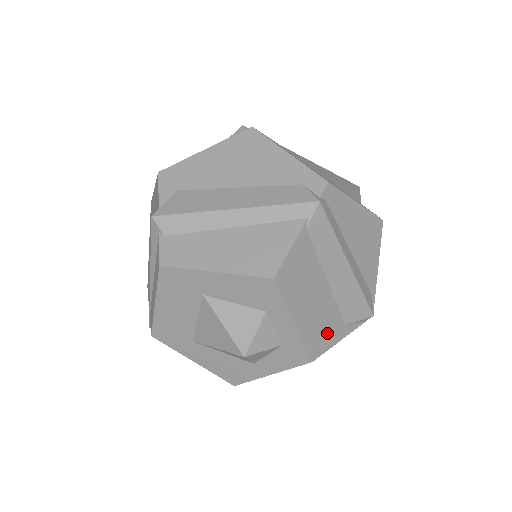
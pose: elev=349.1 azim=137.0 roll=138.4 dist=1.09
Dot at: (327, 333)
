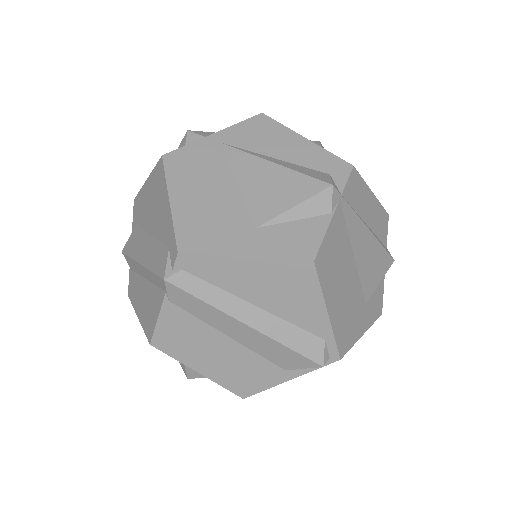
Dot at: (255, 378)
